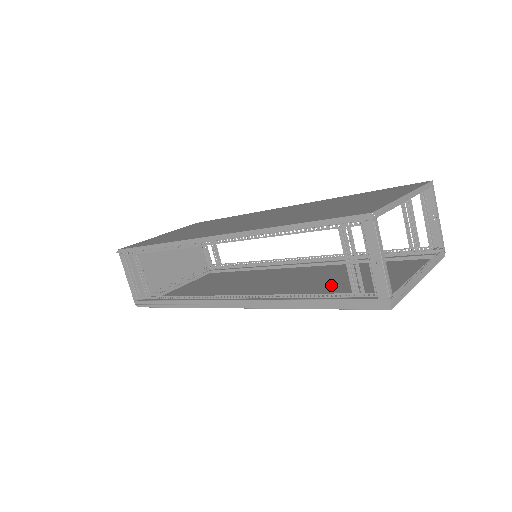
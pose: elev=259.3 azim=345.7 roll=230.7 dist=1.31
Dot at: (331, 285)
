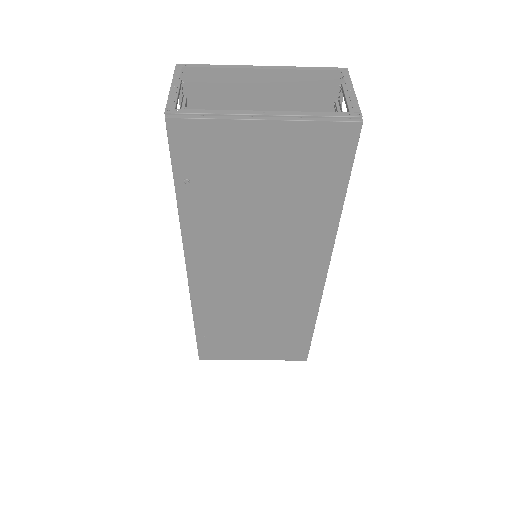
Dot at: (251, 213)
